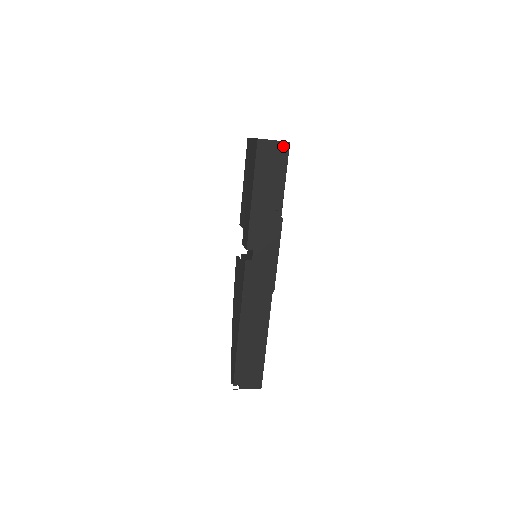
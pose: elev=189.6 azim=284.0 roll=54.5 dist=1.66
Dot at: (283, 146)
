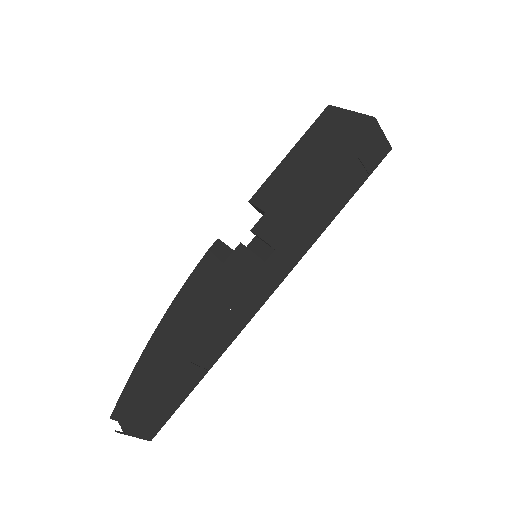
Dot at: (385, 147)
